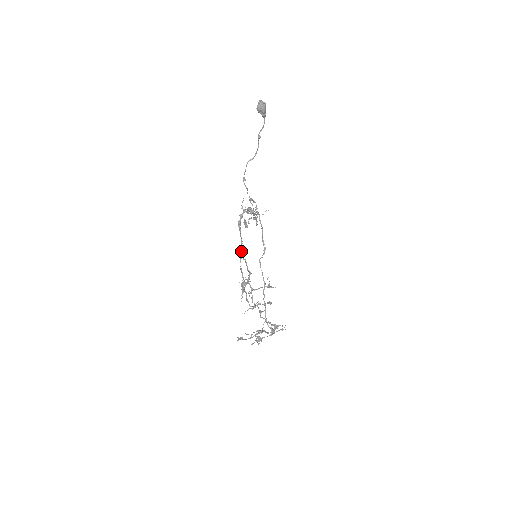
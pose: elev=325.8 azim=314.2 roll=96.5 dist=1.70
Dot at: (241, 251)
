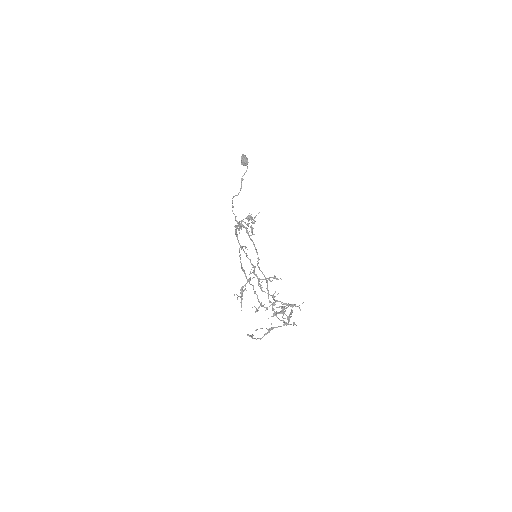
Dot at: (240, 254)
